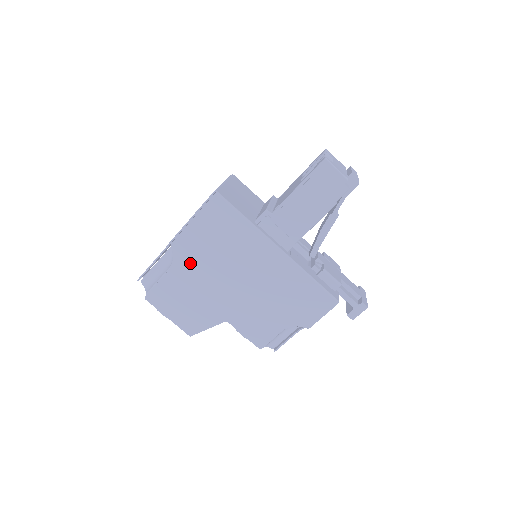
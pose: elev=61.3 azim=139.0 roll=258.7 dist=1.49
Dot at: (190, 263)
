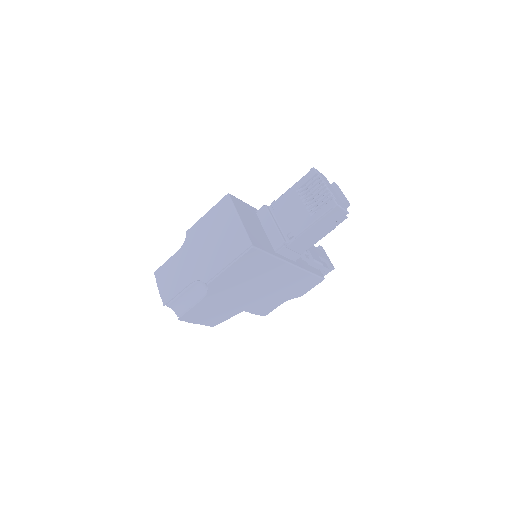
Dot at: (222, 291)
